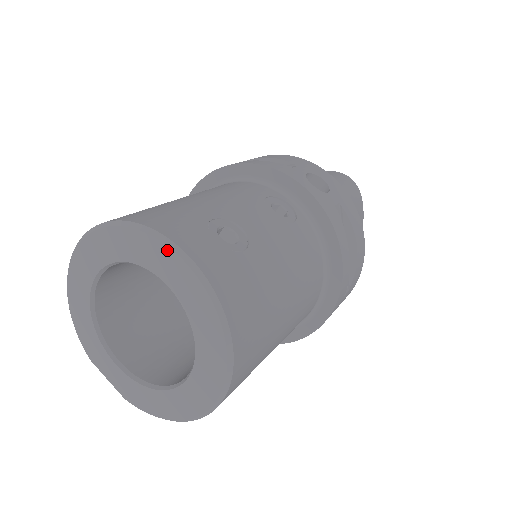
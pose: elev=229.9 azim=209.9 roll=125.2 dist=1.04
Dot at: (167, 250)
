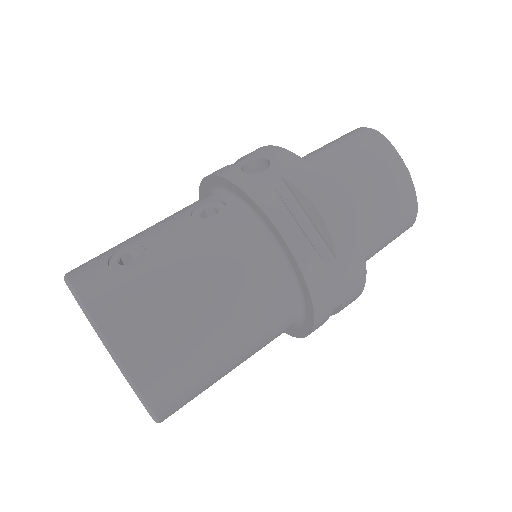
Dot at: (69, 288)
